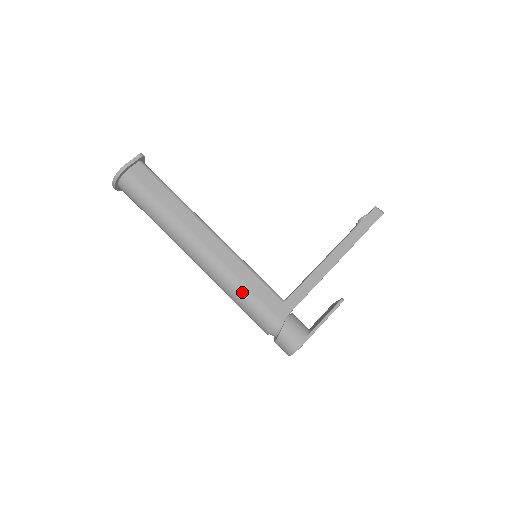
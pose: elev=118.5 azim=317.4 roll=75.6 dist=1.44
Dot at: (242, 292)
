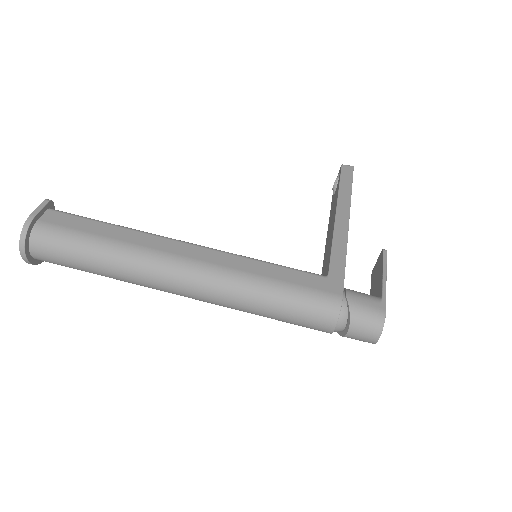
Dot at: (271, 289)
